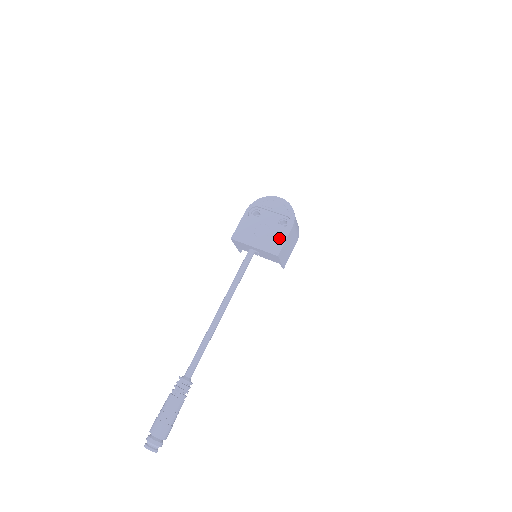
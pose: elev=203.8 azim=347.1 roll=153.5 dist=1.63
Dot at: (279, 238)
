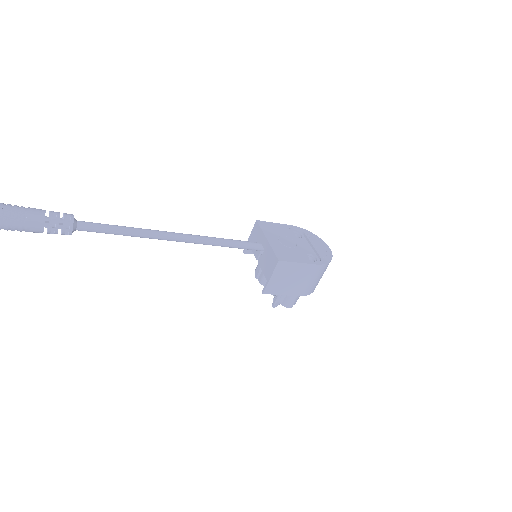
Dot at: (296, 256)
